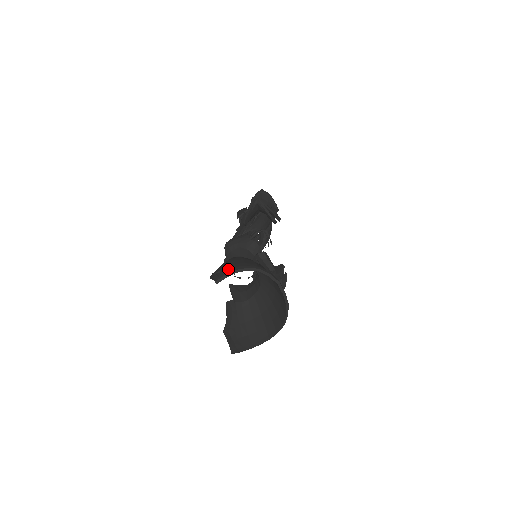
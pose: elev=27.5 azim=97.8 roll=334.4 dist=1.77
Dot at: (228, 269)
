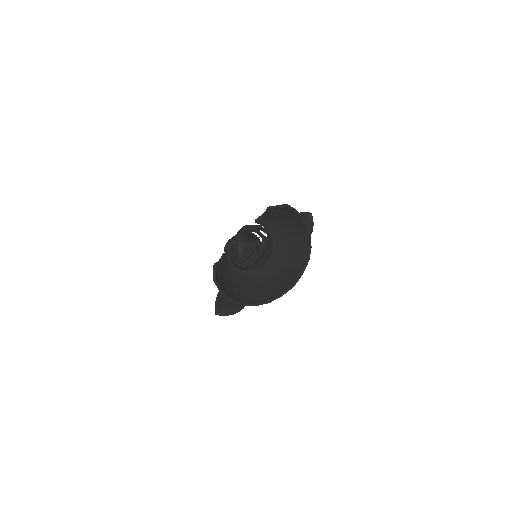
Dot at: occluded
